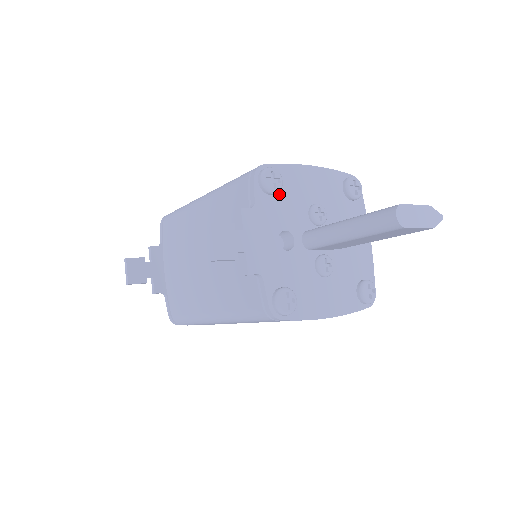
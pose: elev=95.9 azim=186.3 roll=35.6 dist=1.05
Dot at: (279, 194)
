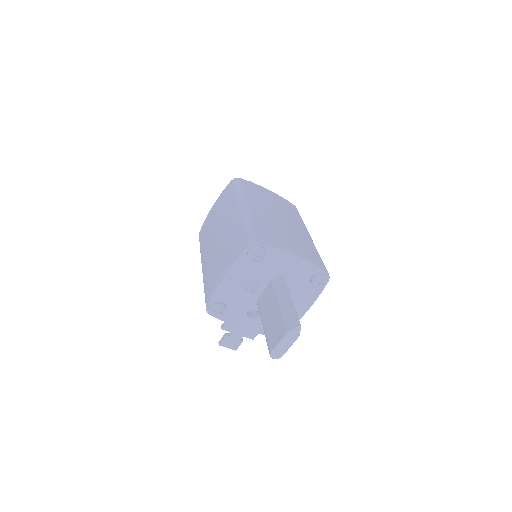
Dot at: (227, 306)
